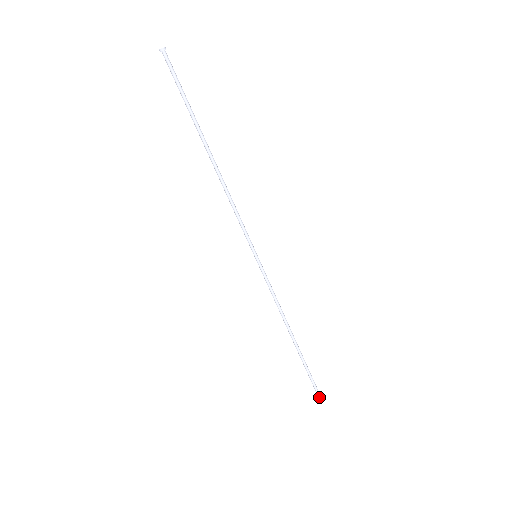
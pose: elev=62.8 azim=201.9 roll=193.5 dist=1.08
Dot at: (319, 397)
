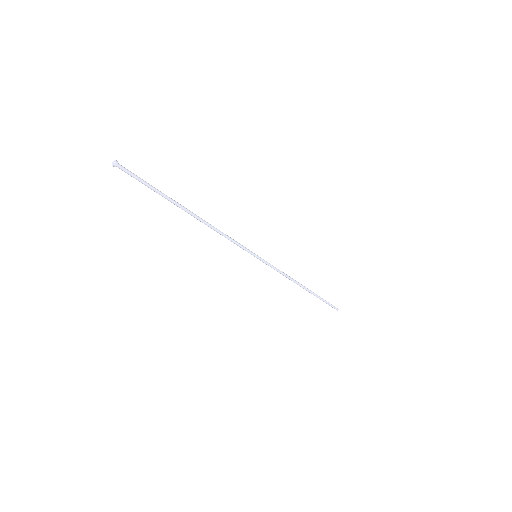
Dot at: (336, 309)
